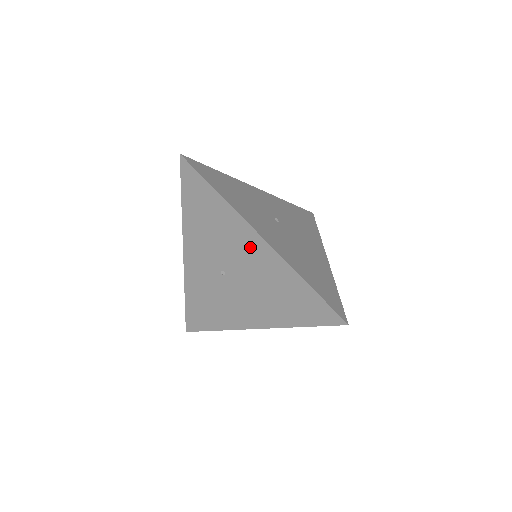
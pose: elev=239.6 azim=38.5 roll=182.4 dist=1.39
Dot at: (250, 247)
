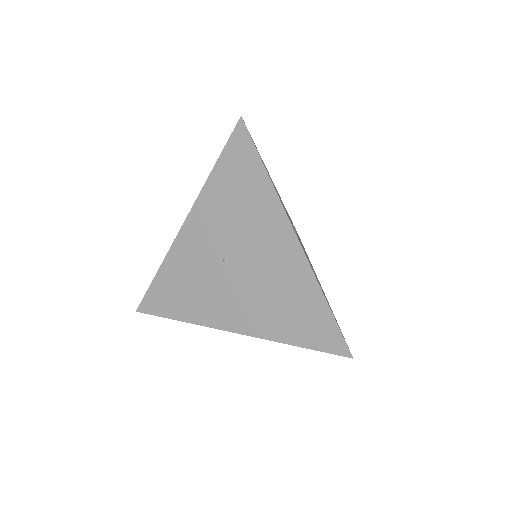
Dot at: (277, 244)
